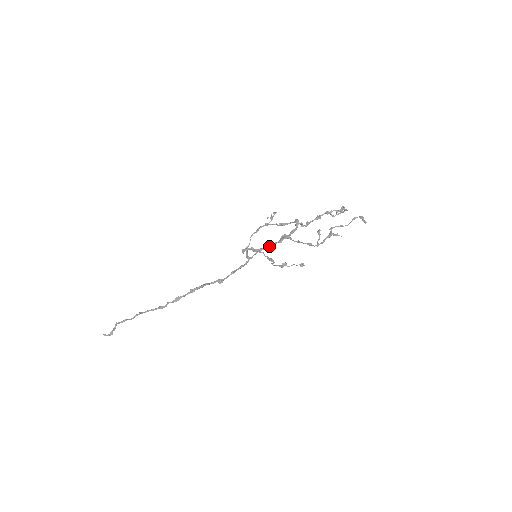
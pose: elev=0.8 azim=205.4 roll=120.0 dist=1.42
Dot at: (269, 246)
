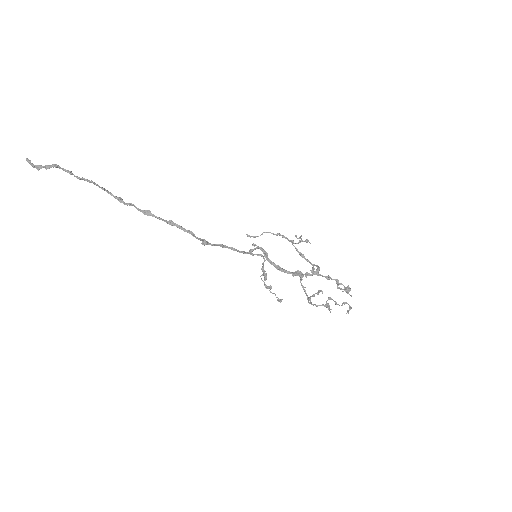
Dot at: (282, 269)
